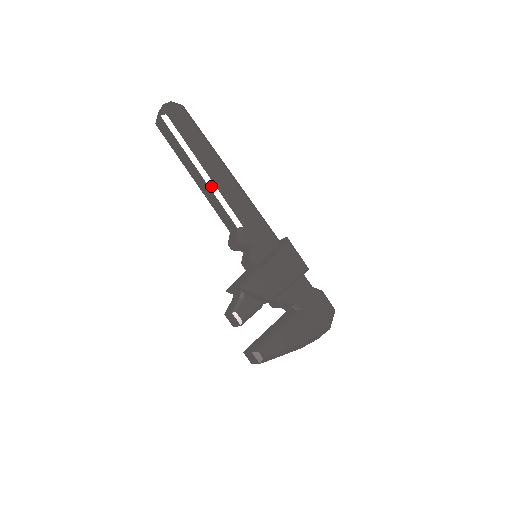
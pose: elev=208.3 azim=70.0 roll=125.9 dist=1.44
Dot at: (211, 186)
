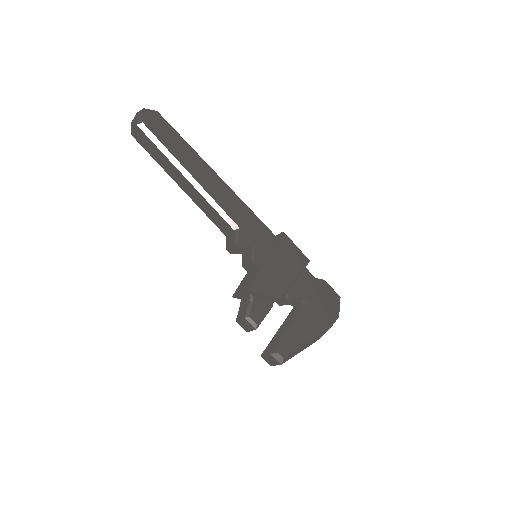
Dot at: (201, 191)
